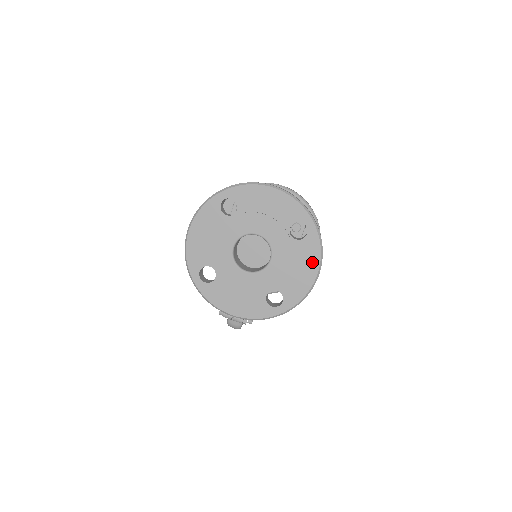
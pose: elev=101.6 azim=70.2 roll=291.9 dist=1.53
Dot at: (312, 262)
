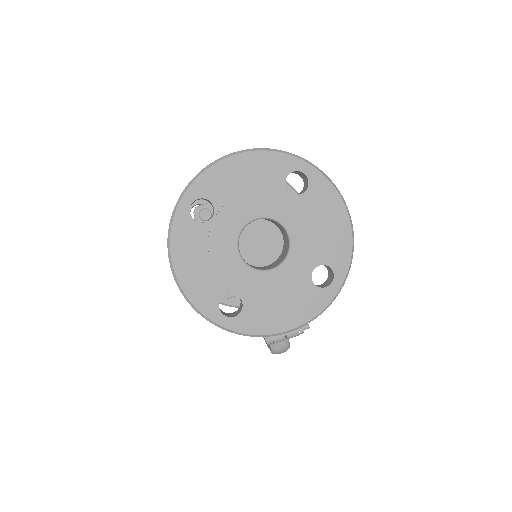
Dot at: (334, 207)
